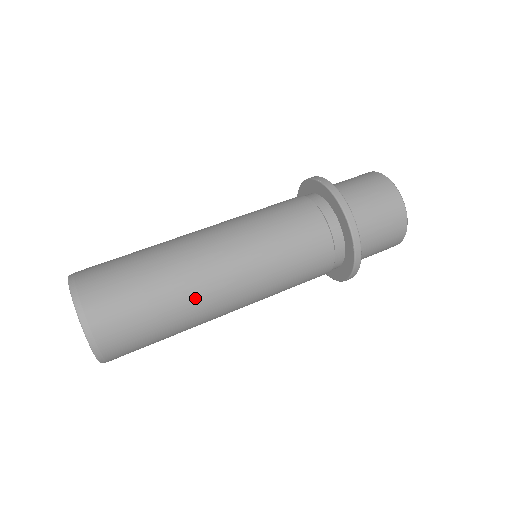
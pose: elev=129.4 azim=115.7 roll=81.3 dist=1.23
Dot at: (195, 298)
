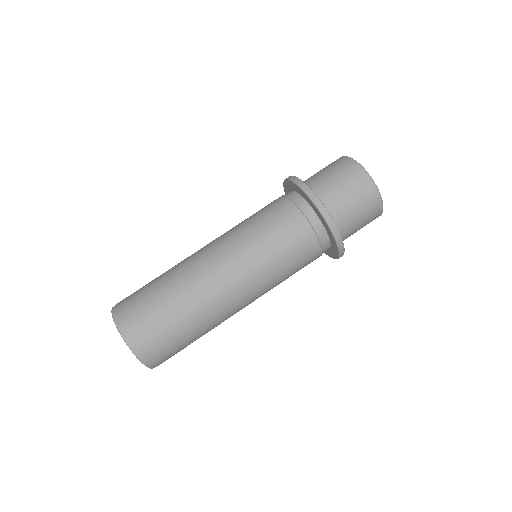
Dot at: (220, 321)
